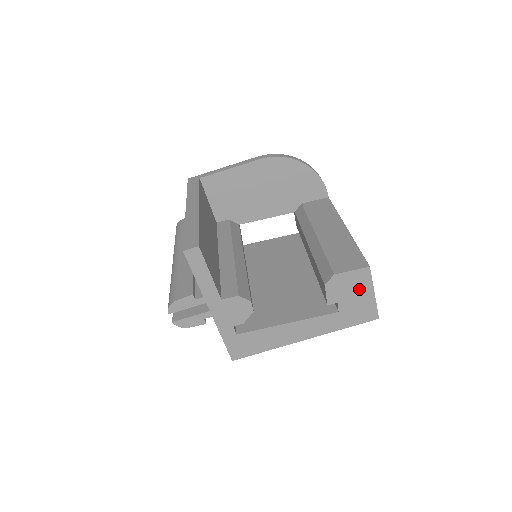
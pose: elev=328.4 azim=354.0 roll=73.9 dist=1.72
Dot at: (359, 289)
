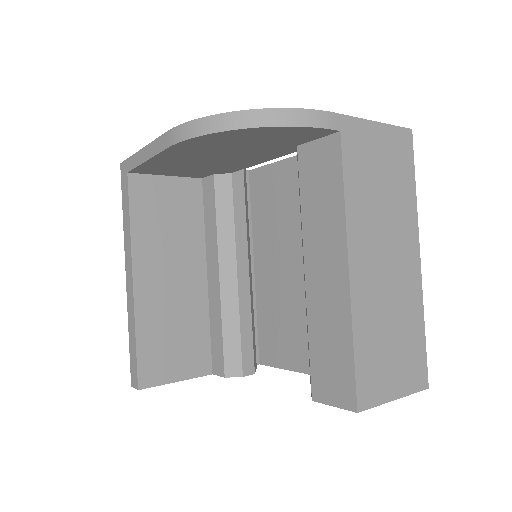
Dot at: occluded
